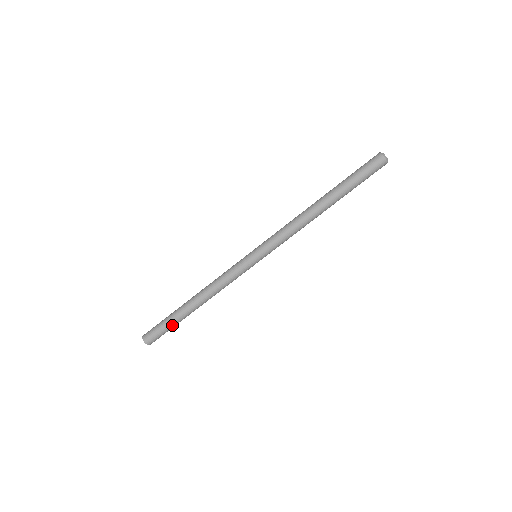
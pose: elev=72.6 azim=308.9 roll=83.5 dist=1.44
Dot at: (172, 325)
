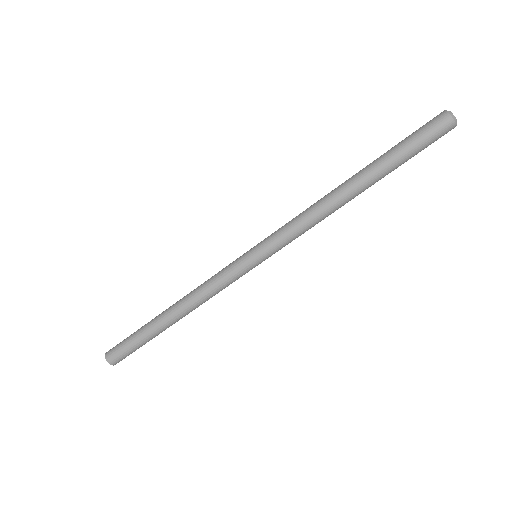
Dot at: (141, 341)
